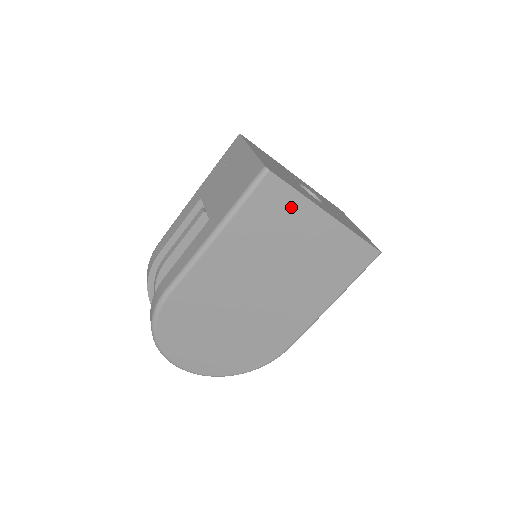
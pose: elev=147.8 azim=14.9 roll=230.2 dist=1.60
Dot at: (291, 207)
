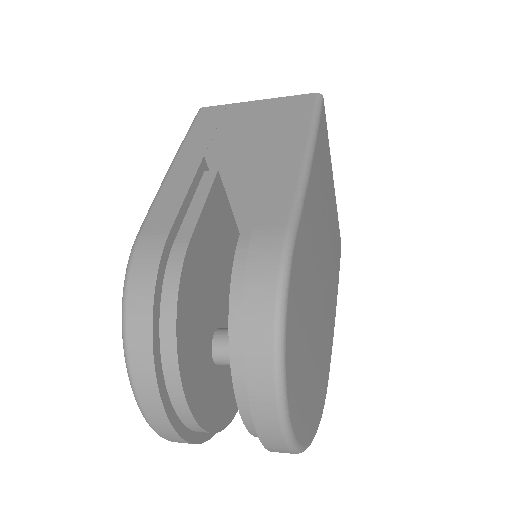
Dot at: (327, 153)
